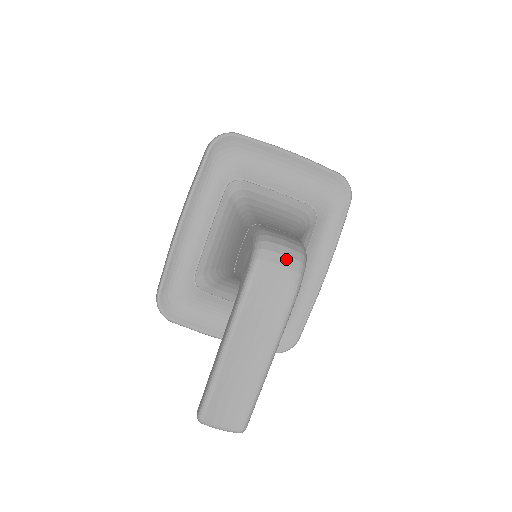
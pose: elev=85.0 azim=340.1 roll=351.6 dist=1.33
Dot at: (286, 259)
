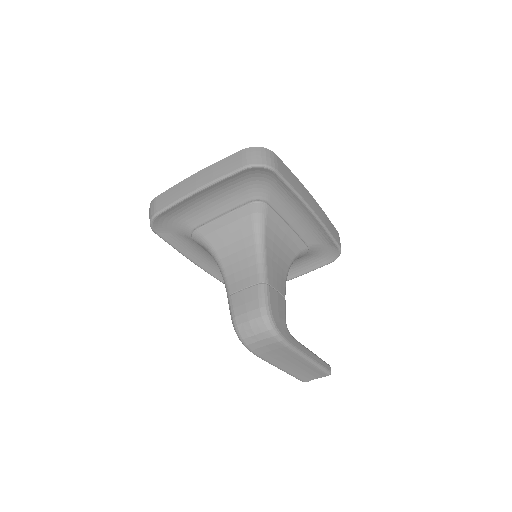
Dot at: (259, 336)
